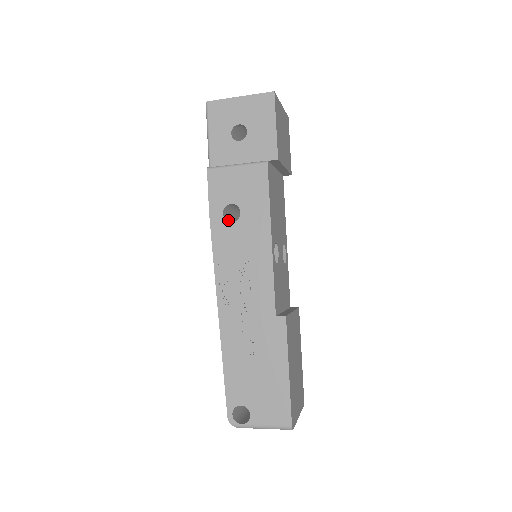
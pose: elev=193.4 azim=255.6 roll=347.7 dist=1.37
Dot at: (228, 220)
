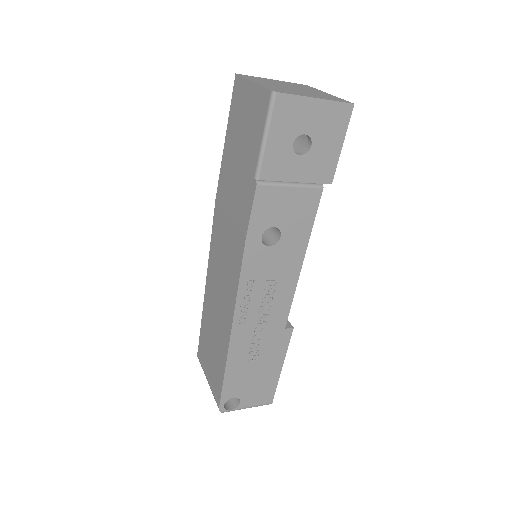
Dot at: occluded
